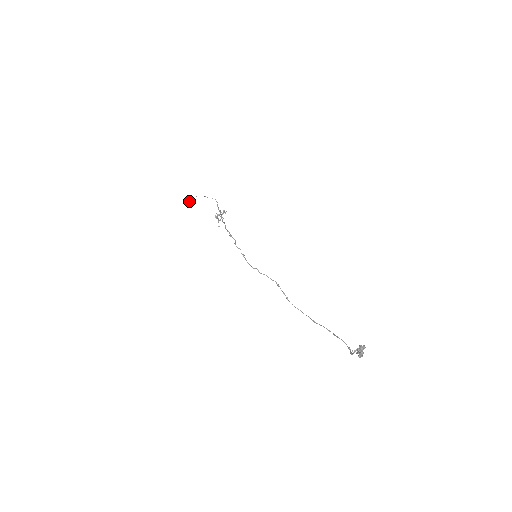
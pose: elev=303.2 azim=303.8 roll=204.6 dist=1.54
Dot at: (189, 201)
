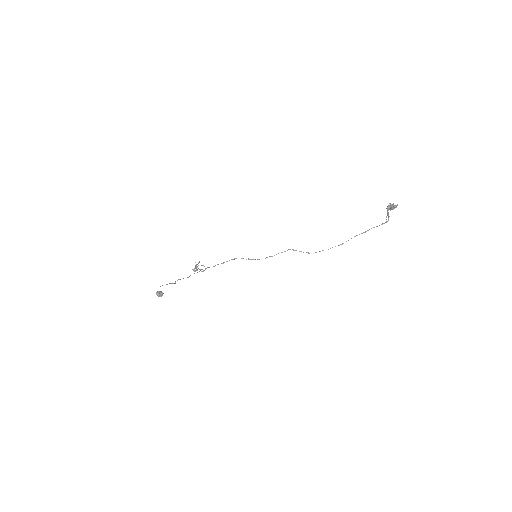
Dot at: (157, 292)
